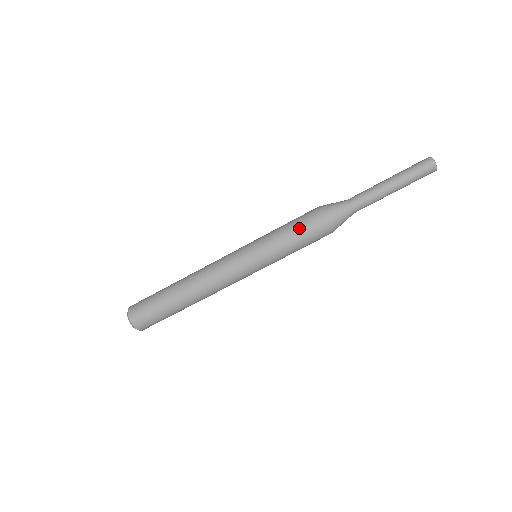
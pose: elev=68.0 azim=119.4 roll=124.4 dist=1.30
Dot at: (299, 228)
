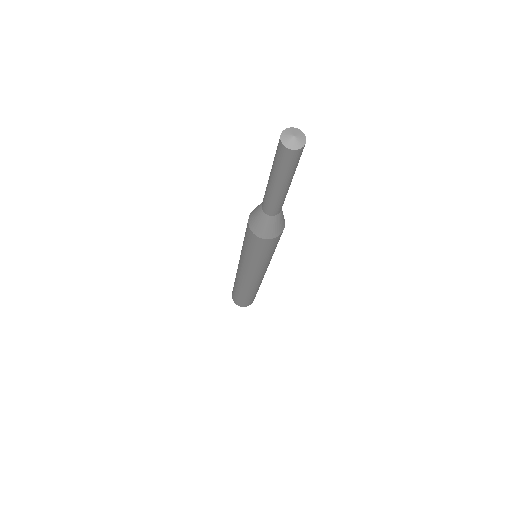
Dot at: (267, 251)
